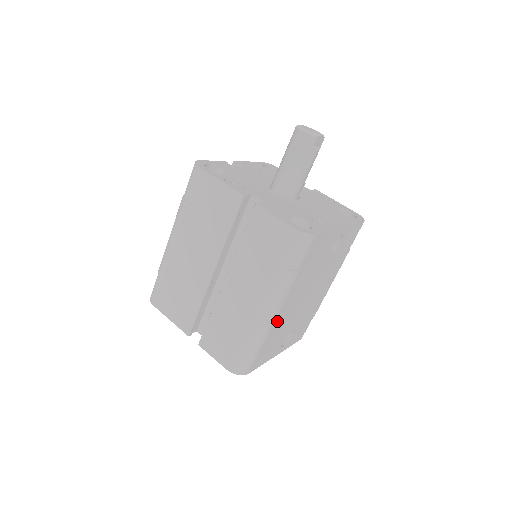
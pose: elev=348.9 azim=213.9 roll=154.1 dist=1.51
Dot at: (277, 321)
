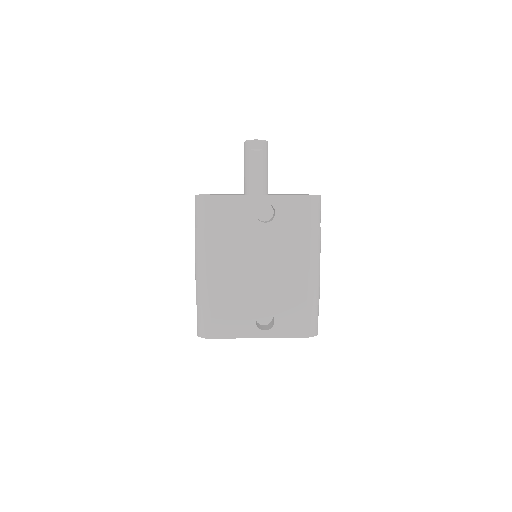
Dot at: (215, 282)
